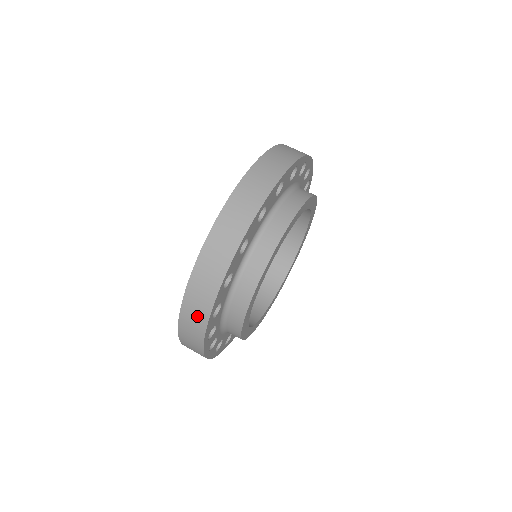
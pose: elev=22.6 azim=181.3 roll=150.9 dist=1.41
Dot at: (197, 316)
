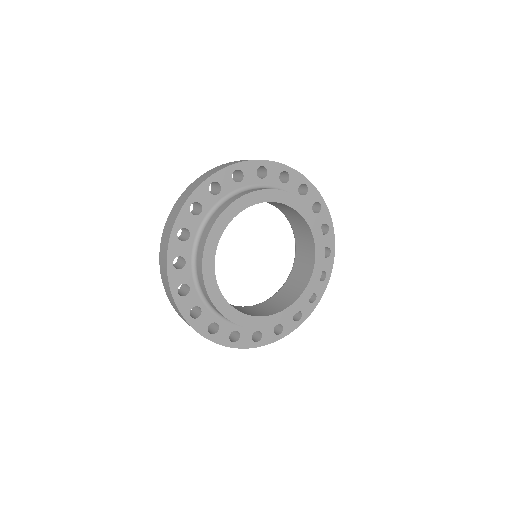
Dot at: (170, 295)
